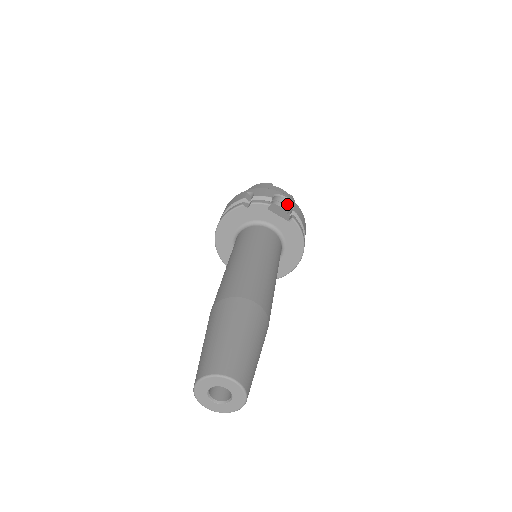
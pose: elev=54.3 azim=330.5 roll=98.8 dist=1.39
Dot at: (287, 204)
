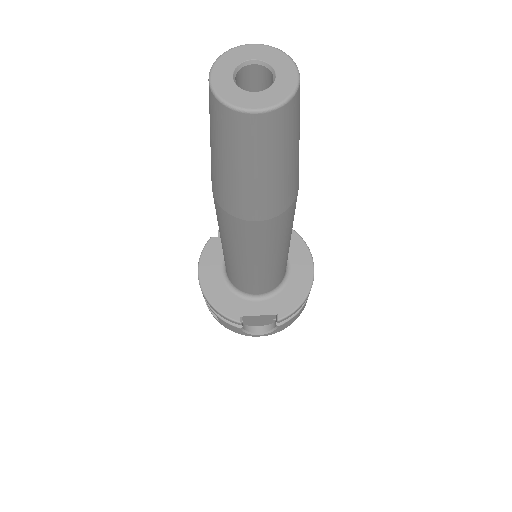
Dot at: occluded
